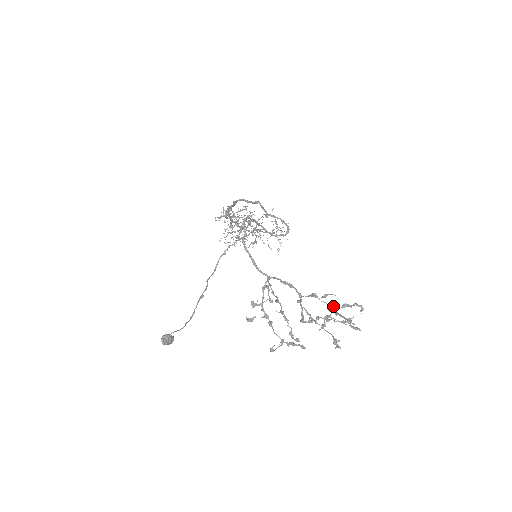
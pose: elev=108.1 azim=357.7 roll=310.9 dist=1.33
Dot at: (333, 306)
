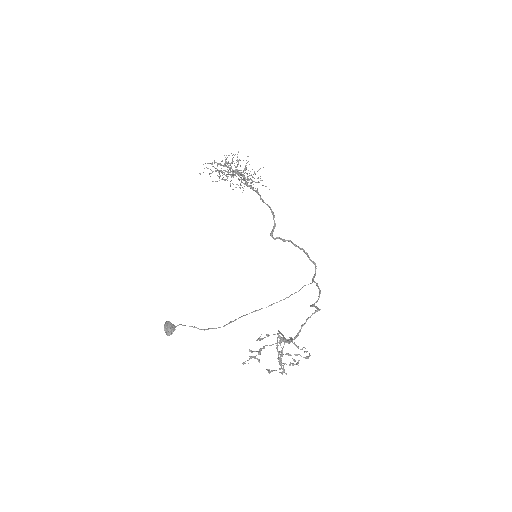
Dot at: occluded
